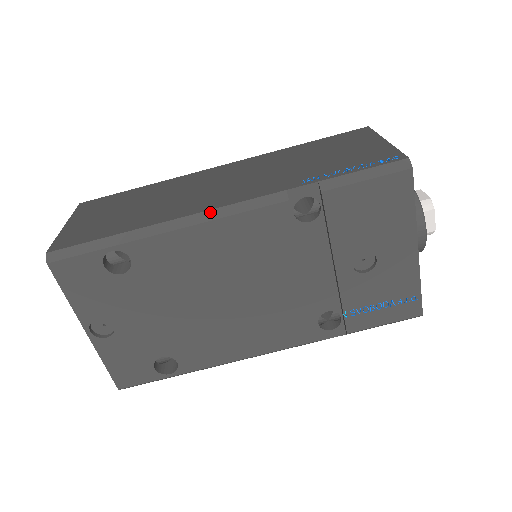
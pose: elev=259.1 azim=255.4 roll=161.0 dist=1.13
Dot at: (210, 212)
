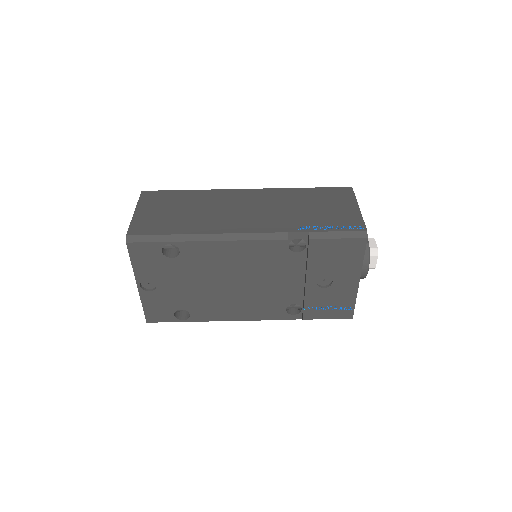
Dot at: (237, 235)
